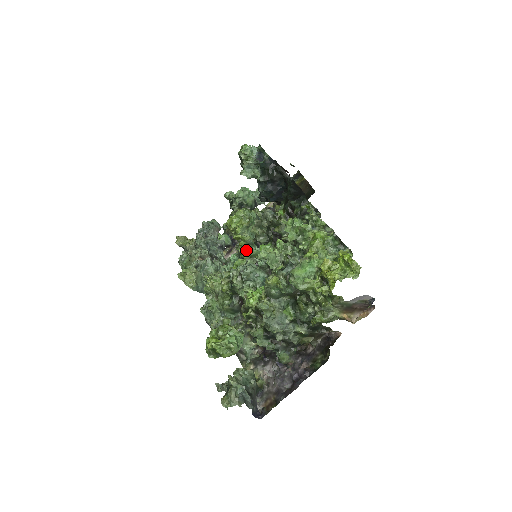
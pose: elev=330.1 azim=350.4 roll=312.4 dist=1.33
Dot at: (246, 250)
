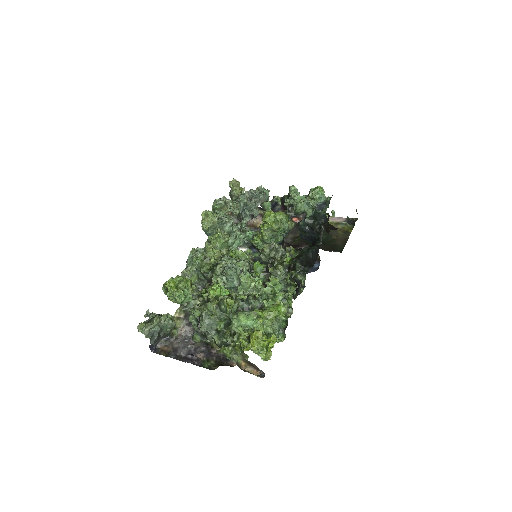
Dot at: (258, 242)
